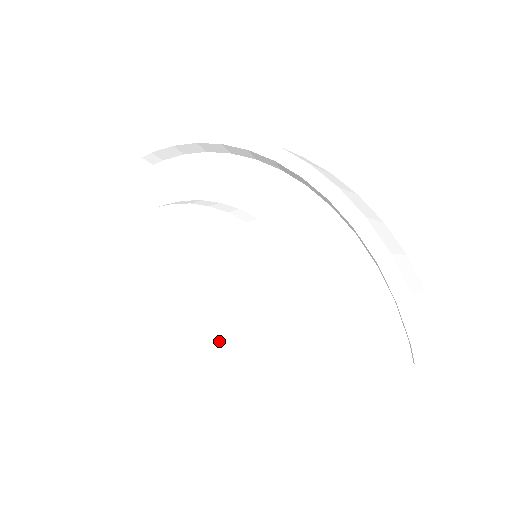
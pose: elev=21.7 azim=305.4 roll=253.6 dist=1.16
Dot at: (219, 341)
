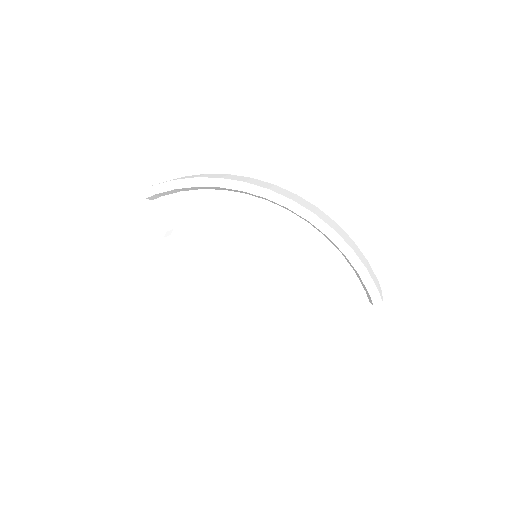
Dot at: (246, 316)
